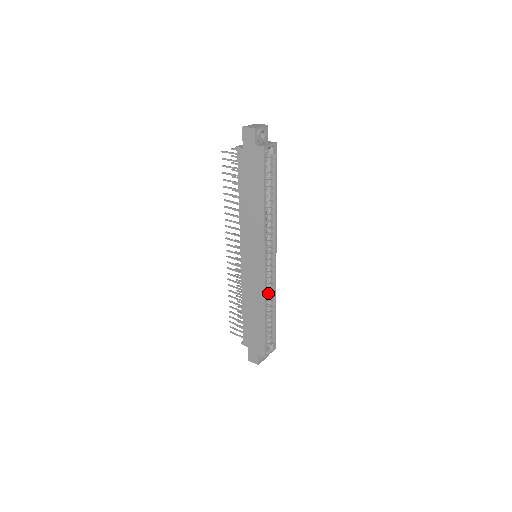
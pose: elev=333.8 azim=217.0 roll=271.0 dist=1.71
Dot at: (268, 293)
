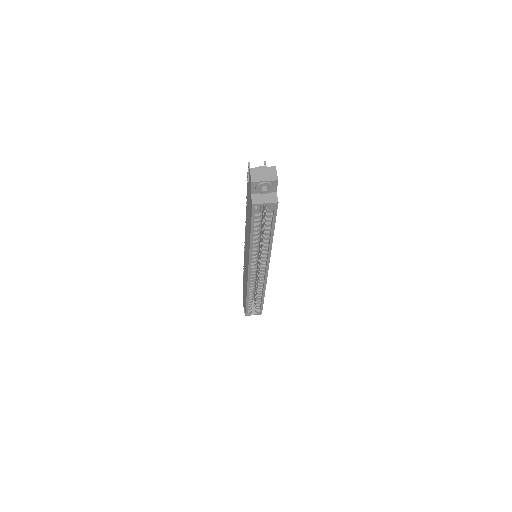
Dot at: occluded
